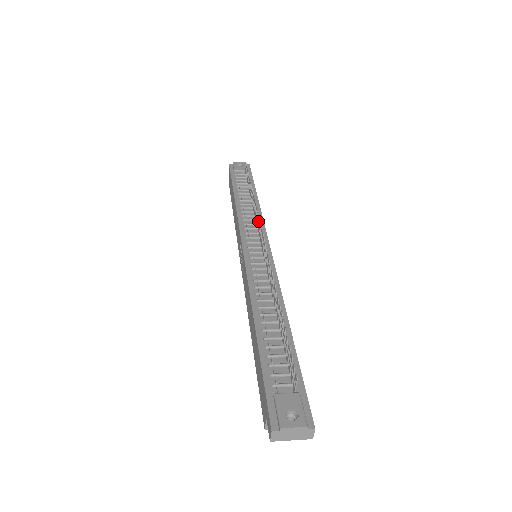
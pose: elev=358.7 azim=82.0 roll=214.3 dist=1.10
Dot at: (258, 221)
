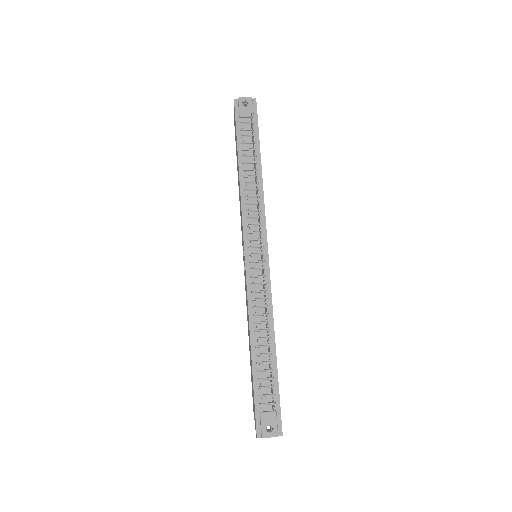
Dot at: (259, 221)
